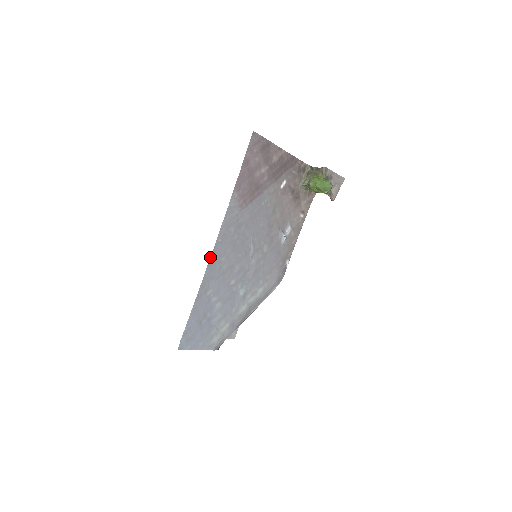
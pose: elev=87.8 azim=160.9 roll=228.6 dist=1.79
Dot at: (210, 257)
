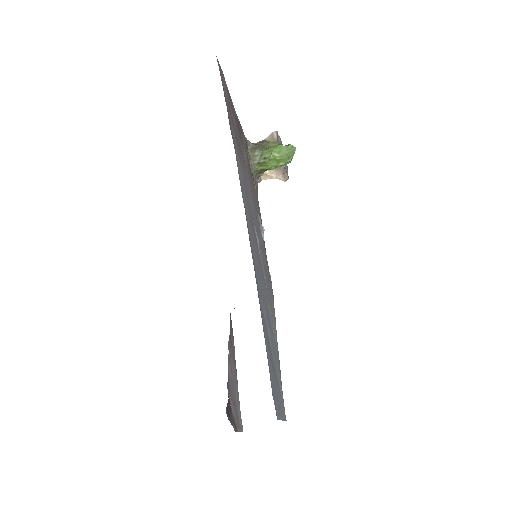
Dot at: occluded
